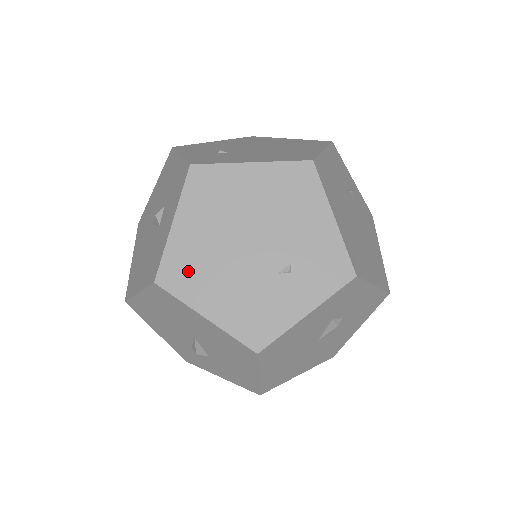
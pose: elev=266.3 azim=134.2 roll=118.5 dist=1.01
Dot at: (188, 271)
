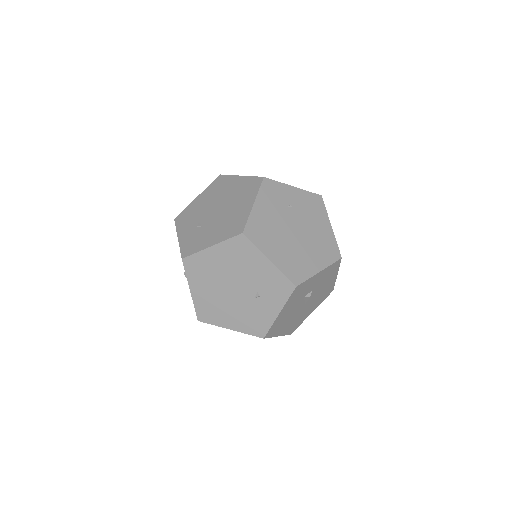
Dot at: (210, 311)
